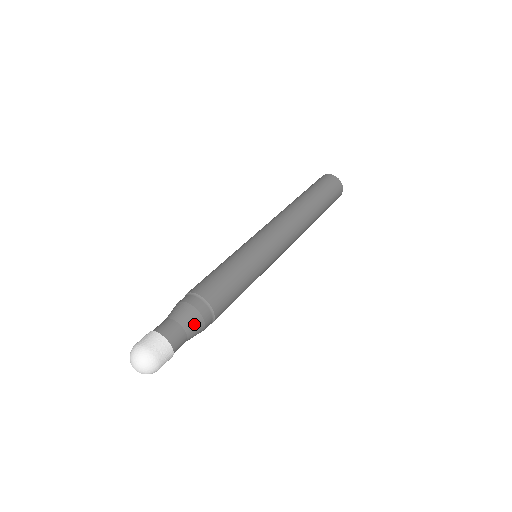
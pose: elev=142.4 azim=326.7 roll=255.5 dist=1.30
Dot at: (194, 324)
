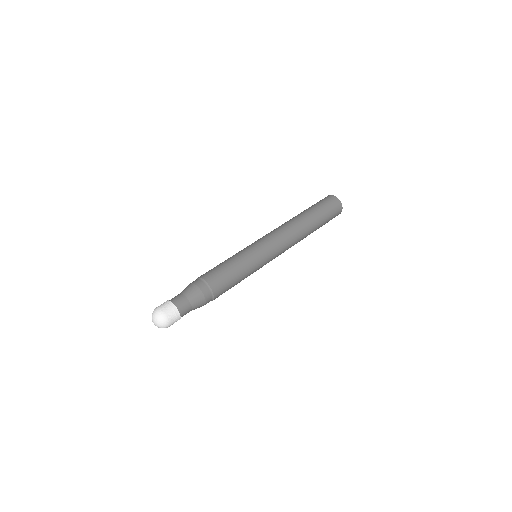
Dot at: (199, 304)
